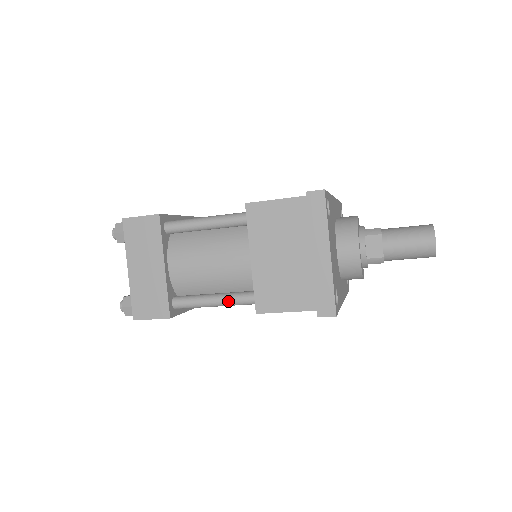
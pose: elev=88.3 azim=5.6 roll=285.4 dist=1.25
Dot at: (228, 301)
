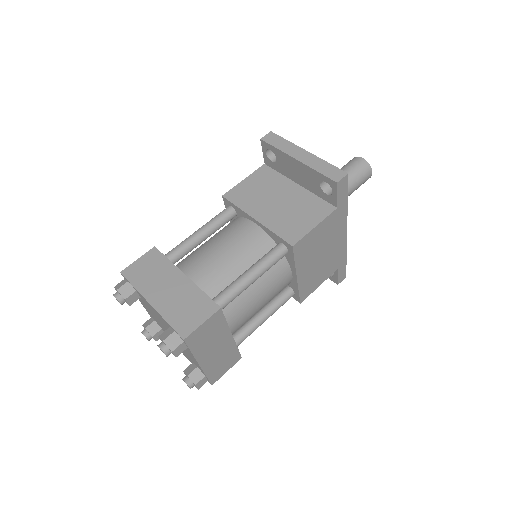
Dot at: (262, 263)
